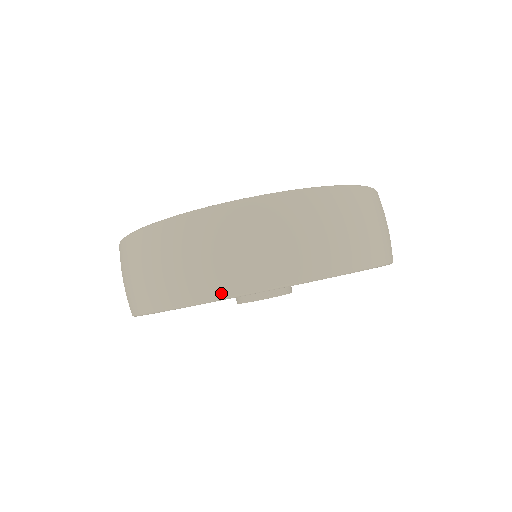
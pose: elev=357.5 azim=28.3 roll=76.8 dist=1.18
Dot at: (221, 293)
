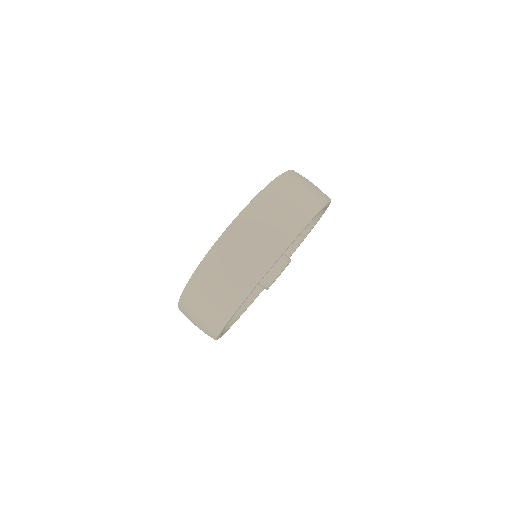
Dot at: (303, 223)
